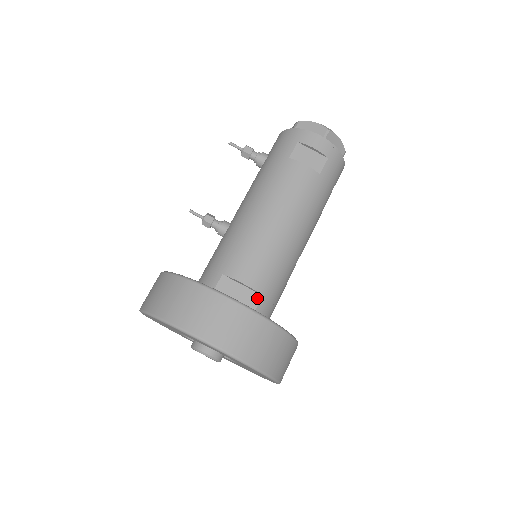
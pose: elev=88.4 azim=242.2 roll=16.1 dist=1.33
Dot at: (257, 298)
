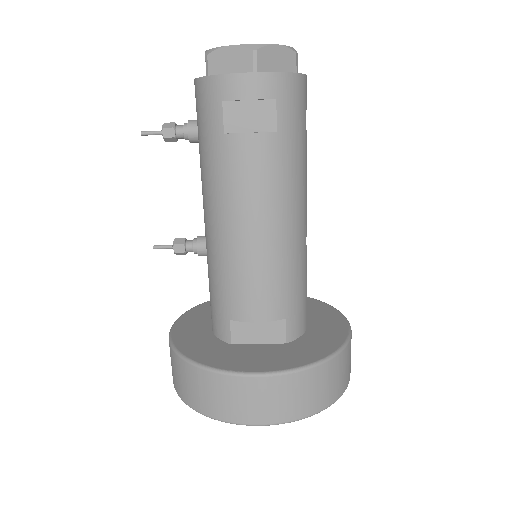
Dot at: (281, 324)
